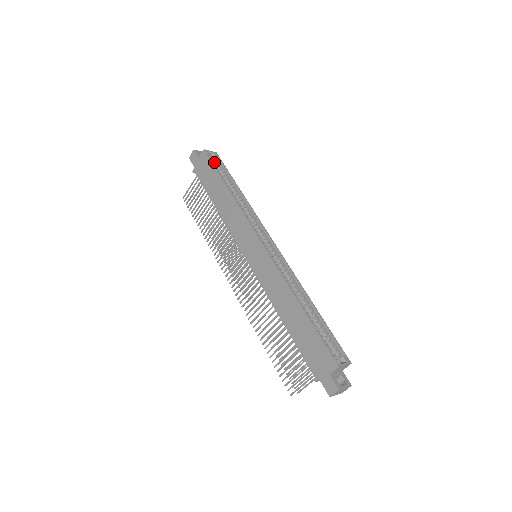
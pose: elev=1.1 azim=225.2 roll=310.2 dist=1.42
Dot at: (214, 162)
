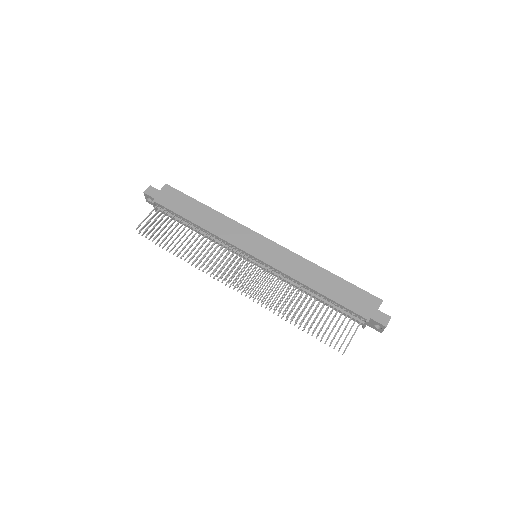
Dot at: occluded
